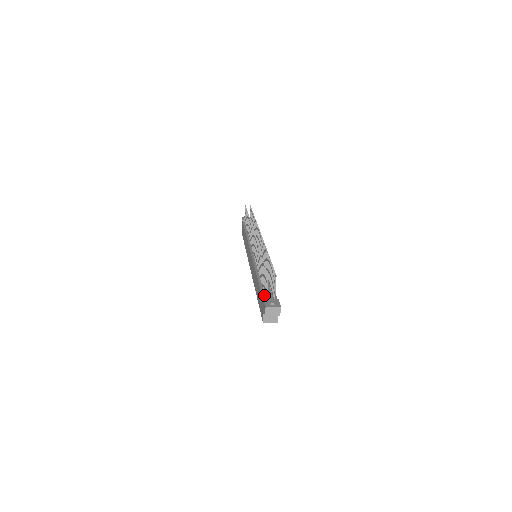
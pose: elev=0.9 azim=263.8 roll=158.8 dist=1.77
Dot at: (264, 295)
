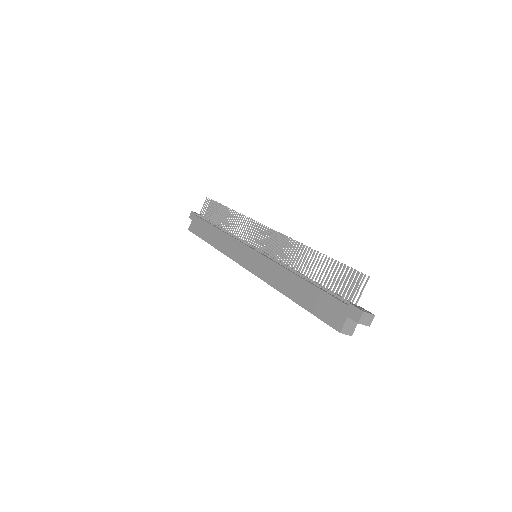
Dot at: (339, 299)
